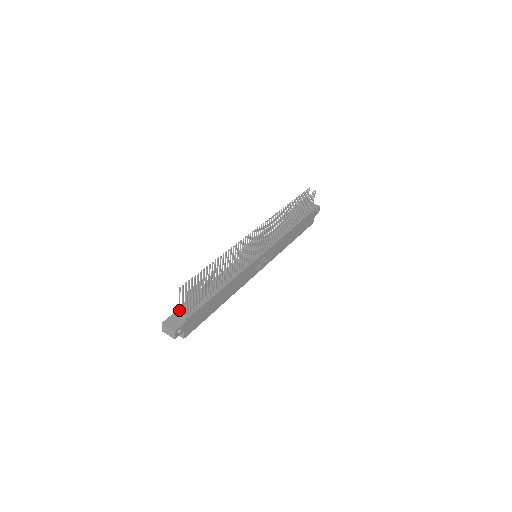
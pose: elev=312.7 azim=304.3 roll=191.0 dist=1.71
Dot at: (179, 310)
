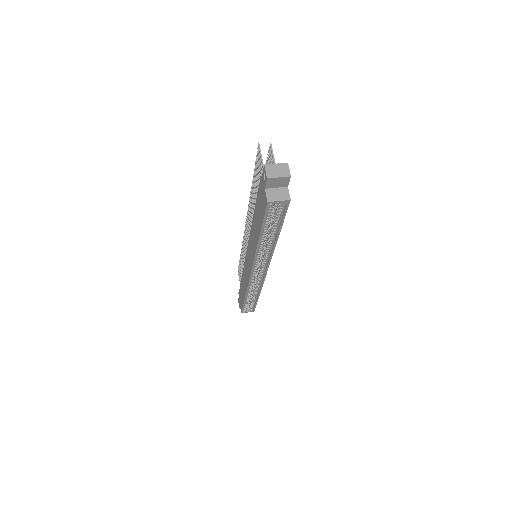
Dot at: occluded
